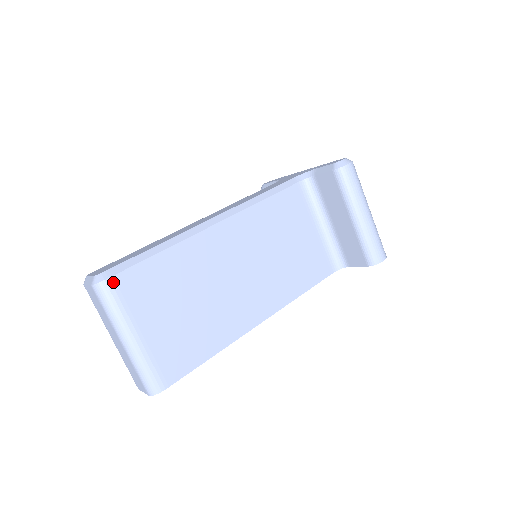
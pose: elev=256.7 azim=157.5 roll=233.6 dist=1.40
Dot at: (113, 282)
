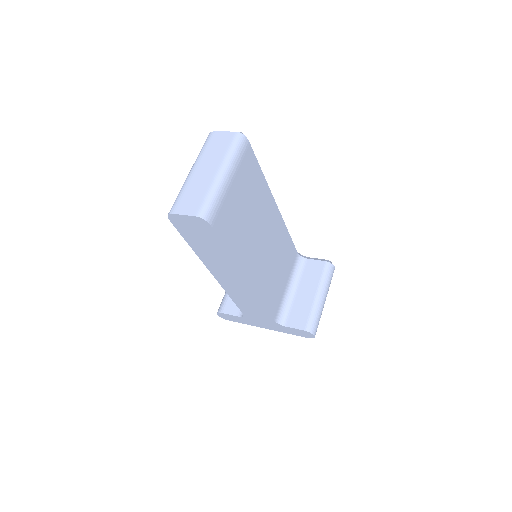
Dot at: (248, 145)
